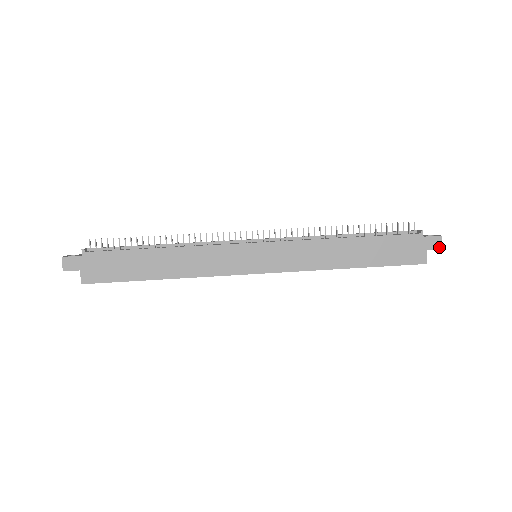
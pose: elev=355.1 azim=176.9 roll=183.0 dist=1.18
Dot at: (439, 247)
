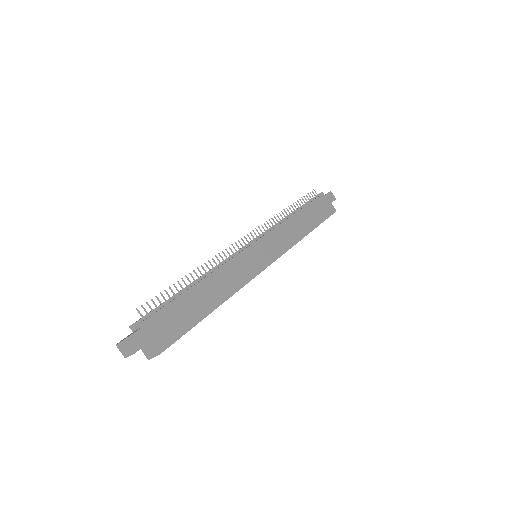
Dot at: (334, 198)
